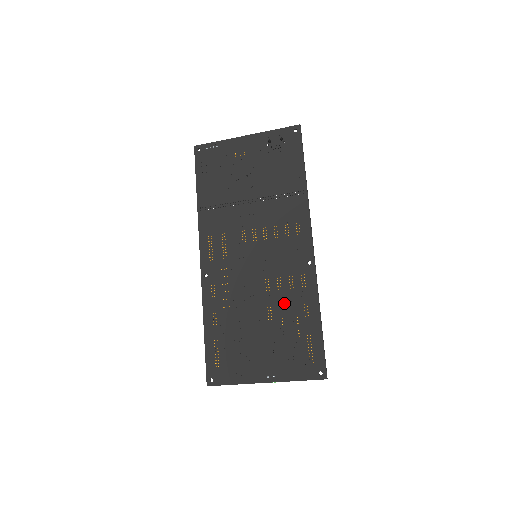
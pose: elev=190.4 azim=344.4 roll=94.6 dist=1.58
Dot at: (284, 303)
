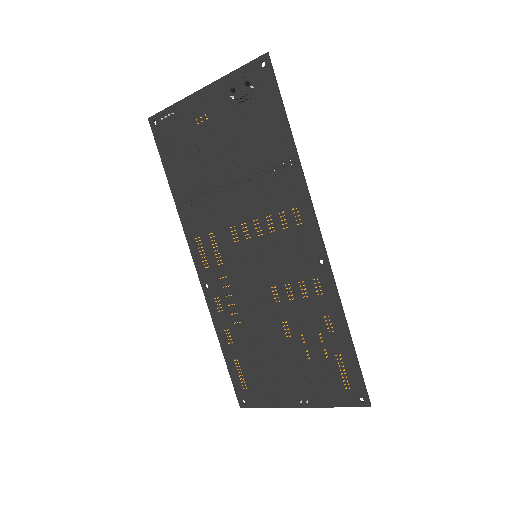
Dot at: (300, 316)
